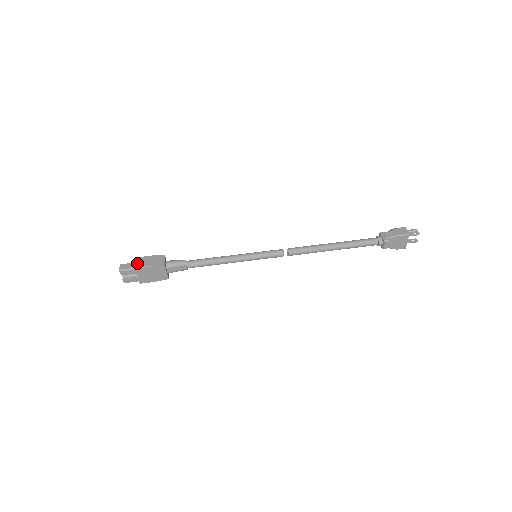
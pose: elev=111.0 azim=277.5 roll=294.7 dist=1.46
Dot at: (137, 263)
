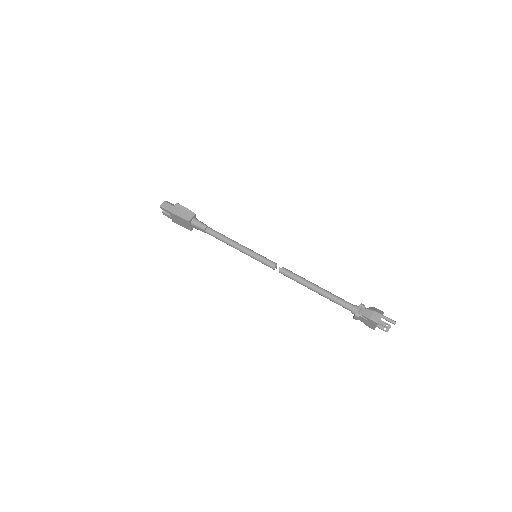
Dot at: (174, 208)
